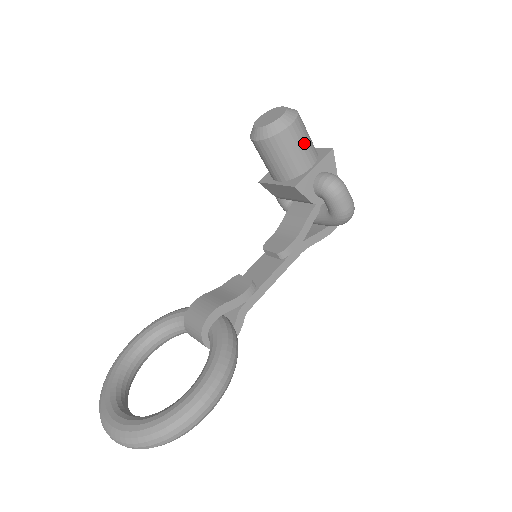
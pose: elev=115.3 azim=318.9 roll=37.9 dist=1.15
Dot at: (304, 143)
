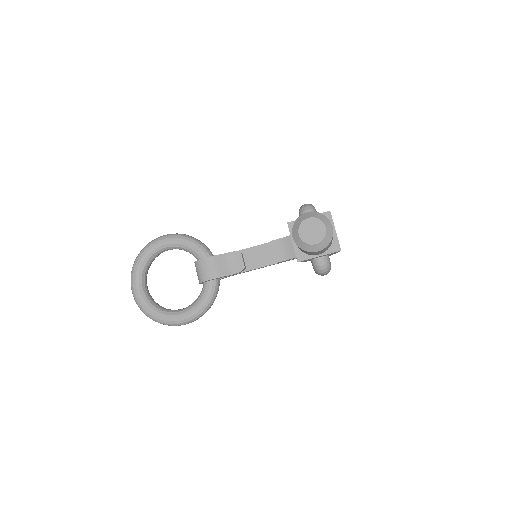
Dot at: occluded
